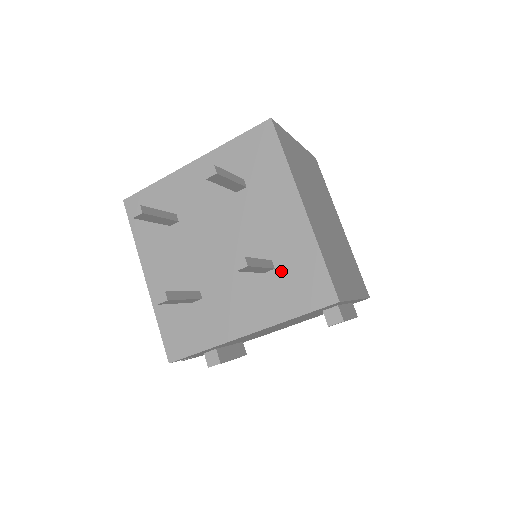
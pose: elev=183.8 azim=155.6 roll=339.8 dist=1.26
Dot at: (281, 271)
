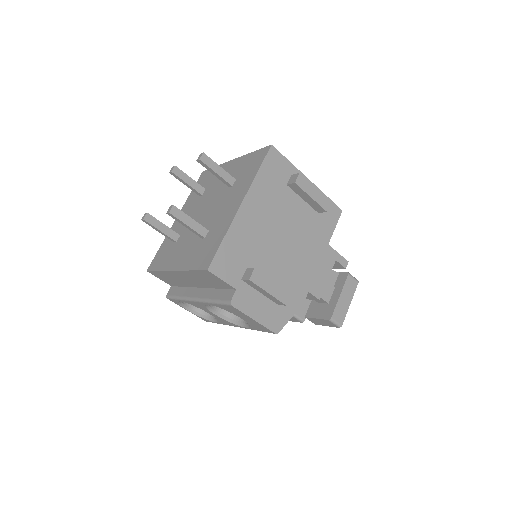
Dot at: (239, 176)
